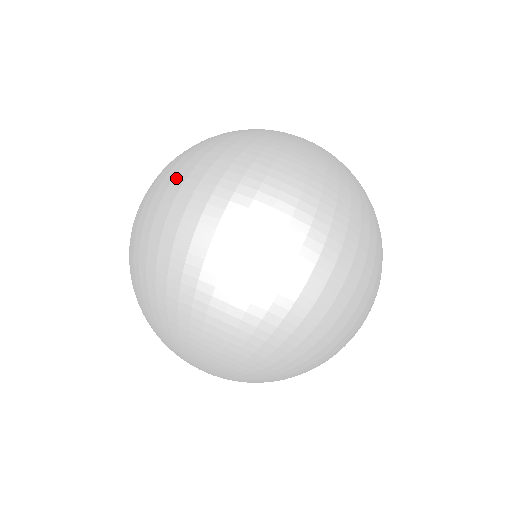
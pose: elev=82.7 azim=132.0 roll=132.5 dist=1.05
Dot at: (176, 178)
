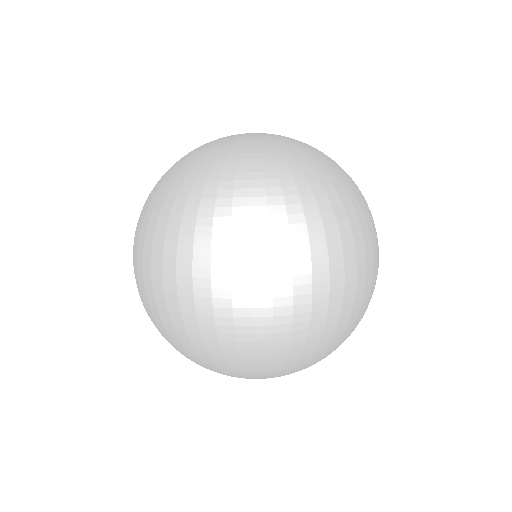
Dot at: (165, 265)
